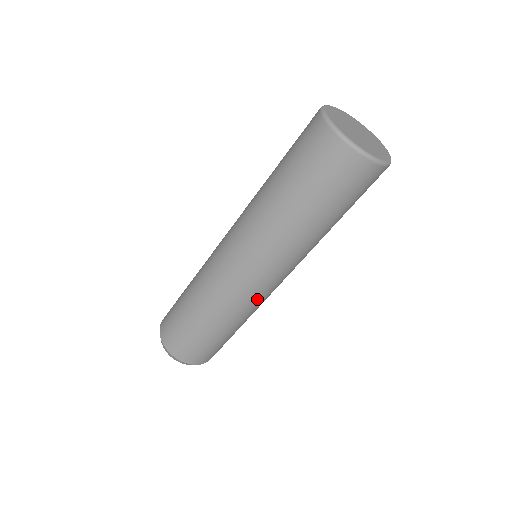
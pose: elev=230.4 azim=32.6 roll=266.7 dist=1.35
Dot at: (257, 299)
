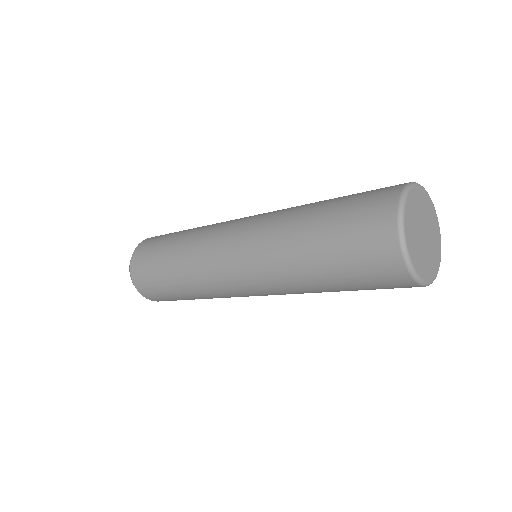
Dot at: occluded
